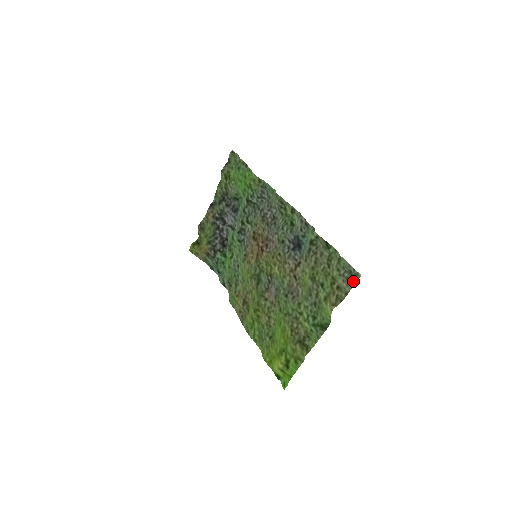
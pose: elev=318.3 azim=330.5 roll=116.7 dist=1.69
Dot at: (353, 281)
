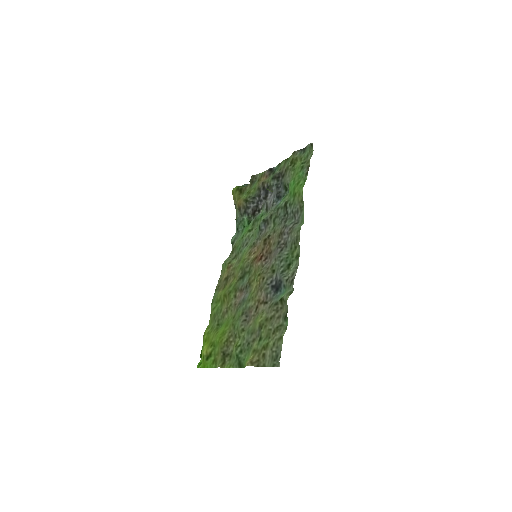
Dot at: (273, 364)
